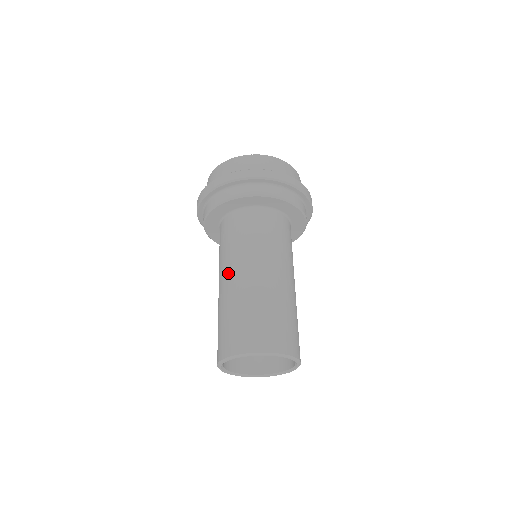
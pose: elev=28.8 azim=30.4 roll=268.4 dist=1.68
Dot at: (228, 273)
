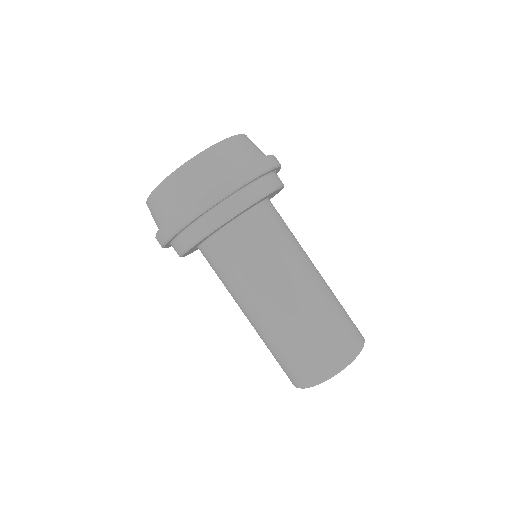
Dot at: (281, 291)
